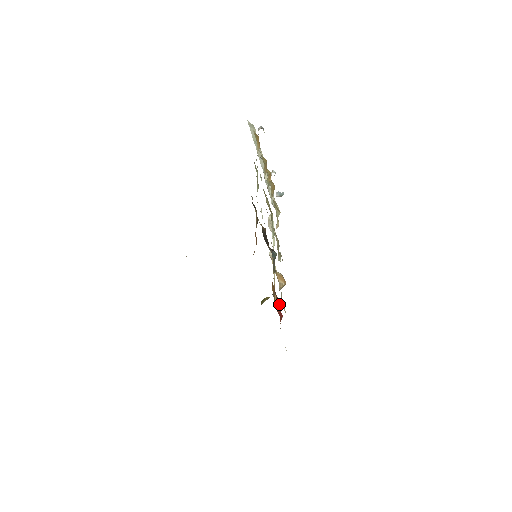
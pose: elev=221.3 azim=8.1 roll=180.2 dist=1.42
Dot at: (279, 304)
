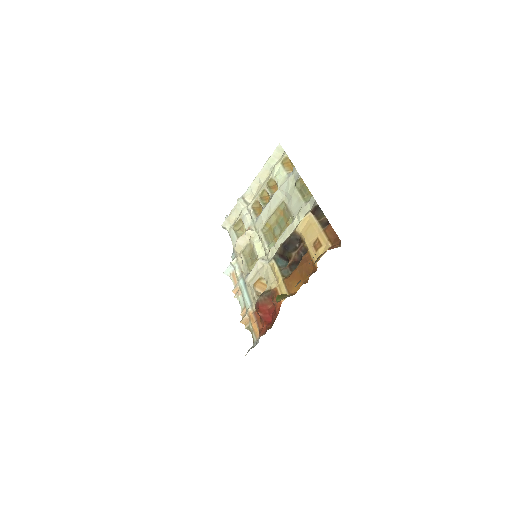
Dot at: (267, 308)
